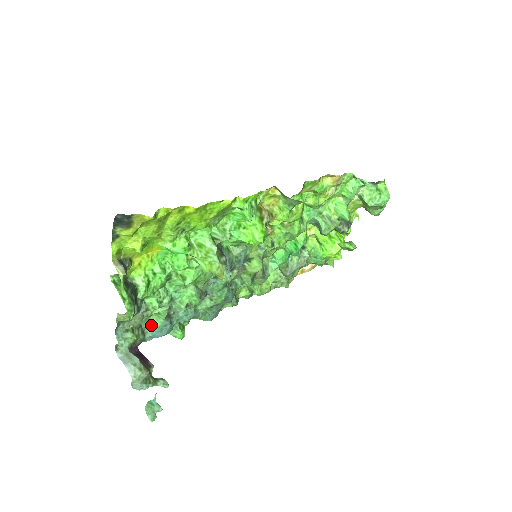
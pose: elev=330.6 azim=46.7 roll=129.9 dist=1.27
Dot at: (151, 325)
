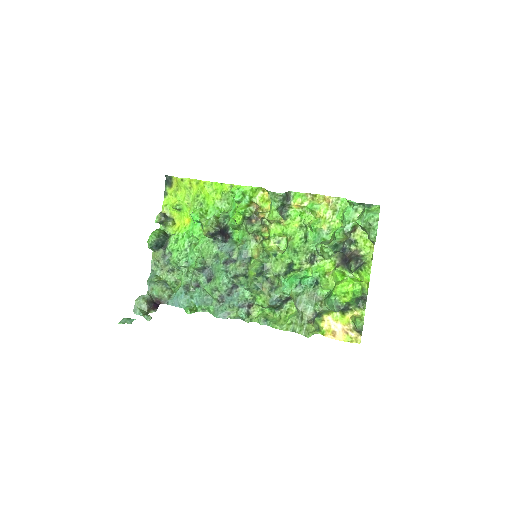
Dot at: (176, 292)
